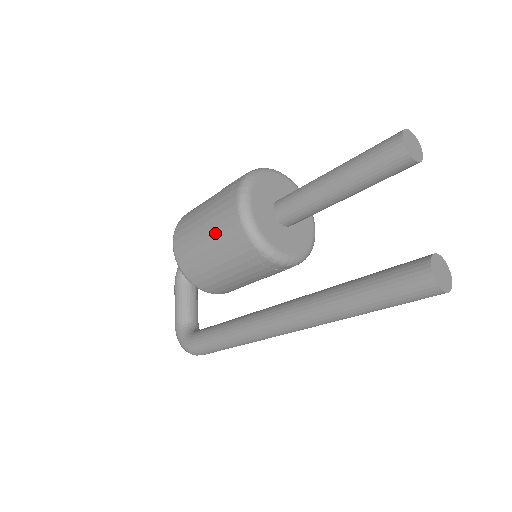
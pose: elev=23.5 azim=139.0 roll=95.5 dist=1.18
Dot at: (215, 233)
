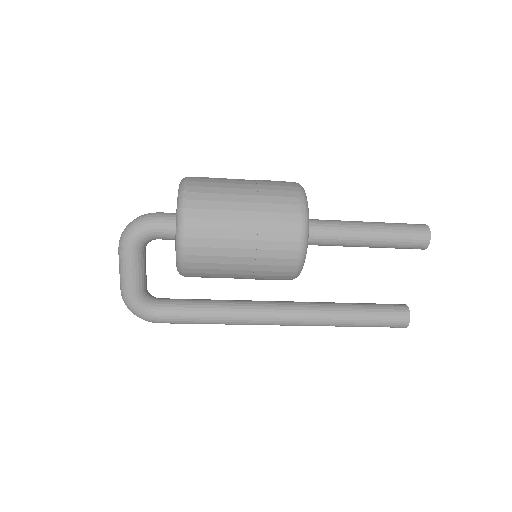
Dot at: (260, 263)
